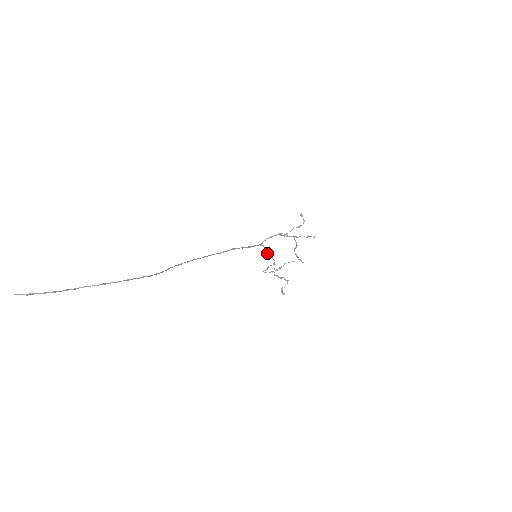
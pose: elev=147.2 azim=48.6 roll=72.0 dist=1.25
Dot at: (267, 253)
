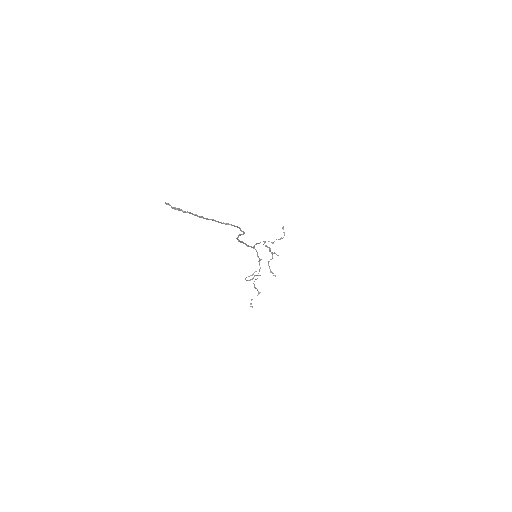
Dot at: (258, 257)
